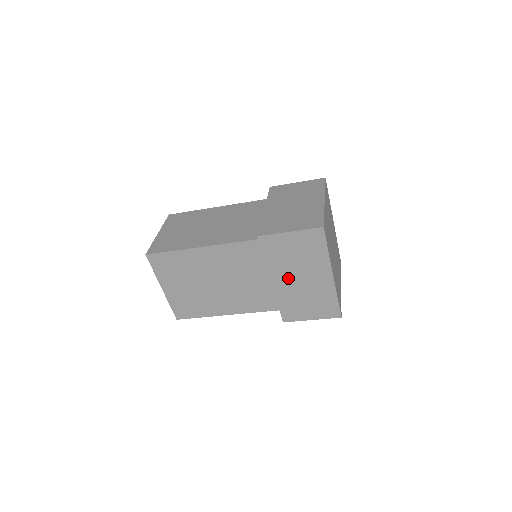
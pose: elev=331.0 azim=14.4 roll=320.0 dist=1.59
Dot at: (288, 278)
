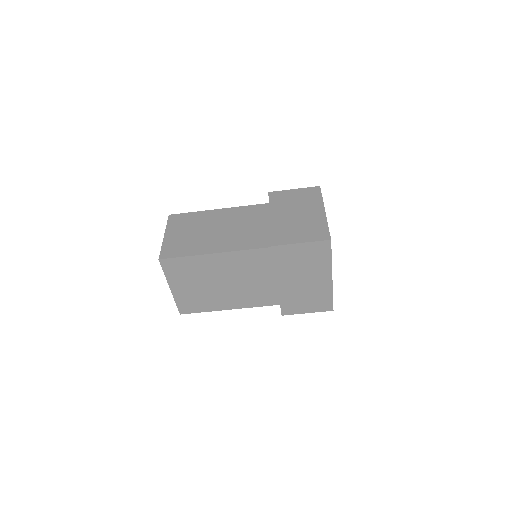
Dot at: (293, 280)
